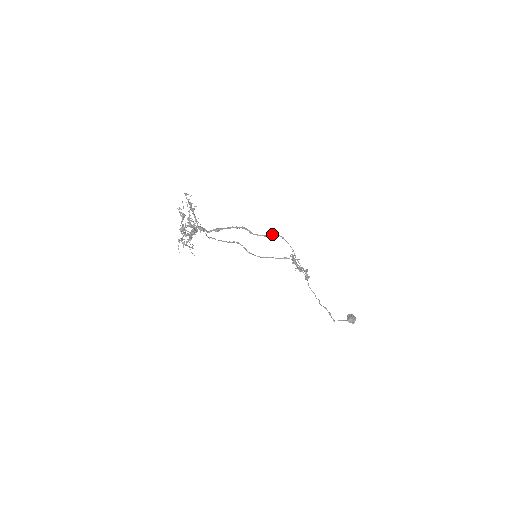
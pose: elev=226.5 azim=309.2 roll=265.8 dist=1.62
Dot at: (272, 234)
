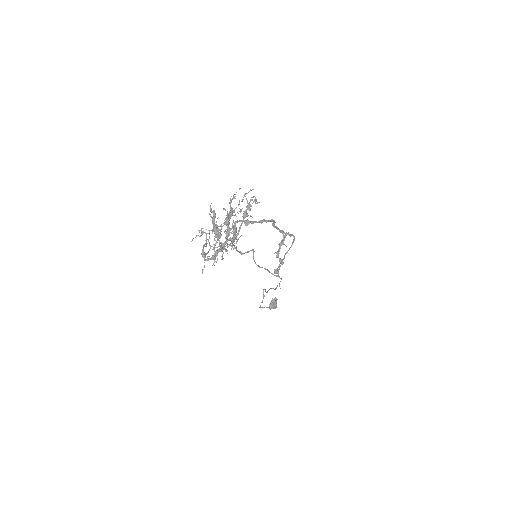
Dot at: (289, 234)
